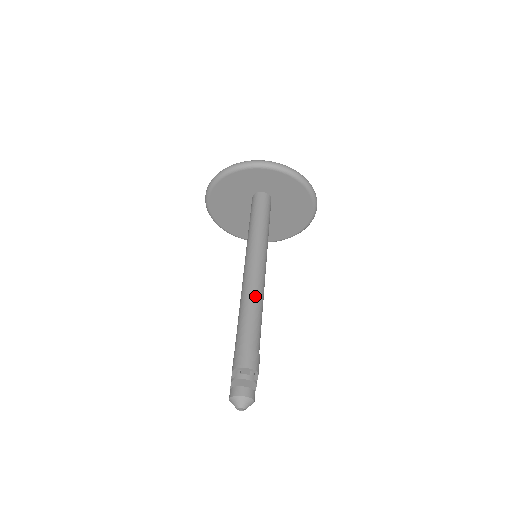
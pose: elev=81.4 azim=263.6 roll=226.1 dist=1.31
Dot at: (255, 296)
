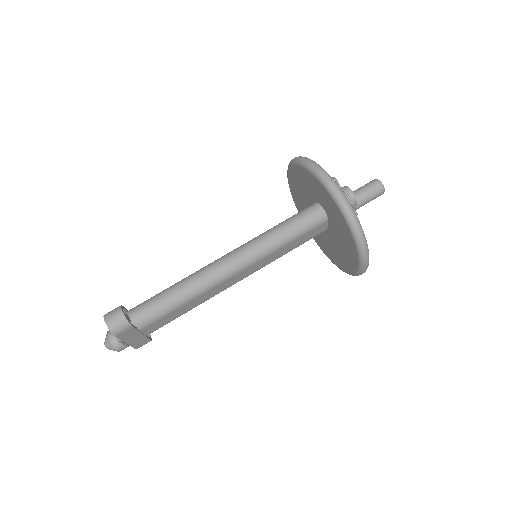
Dot at: (194, 284)
